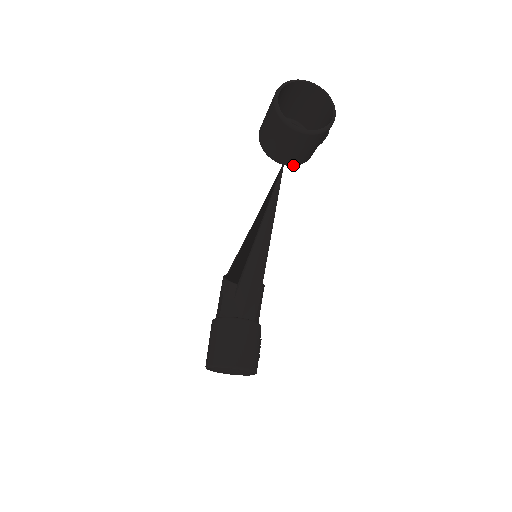
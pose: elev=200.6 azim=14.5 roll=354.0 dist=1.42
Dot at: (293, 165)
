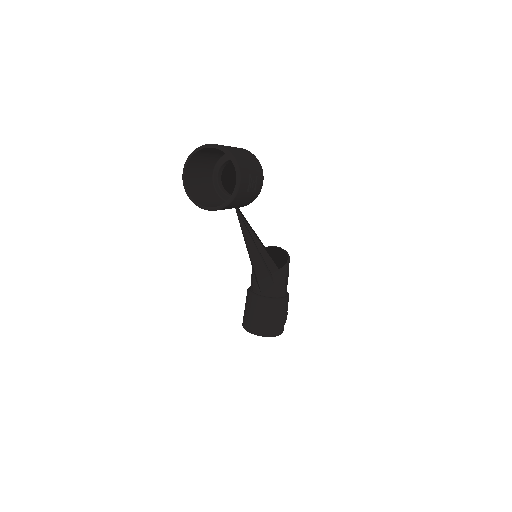
Dot at: (239, 207)
